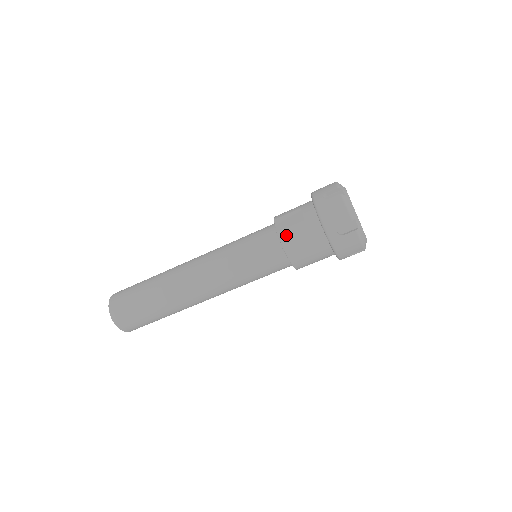
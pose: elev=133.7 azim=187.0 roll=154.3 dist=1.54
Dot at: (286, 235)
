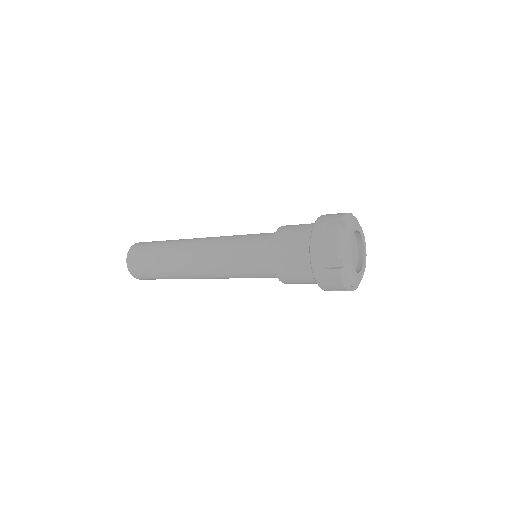
Dot at: (283, 277)
